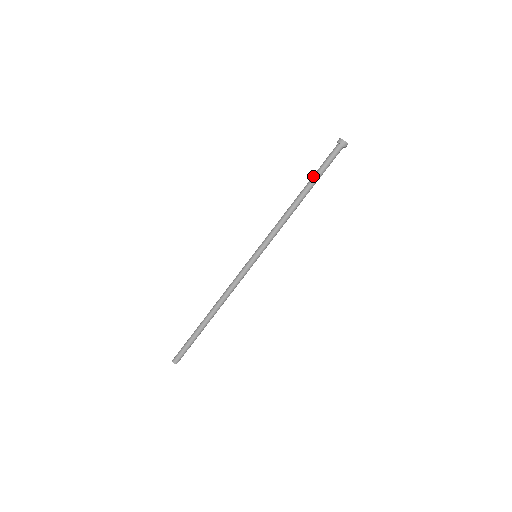
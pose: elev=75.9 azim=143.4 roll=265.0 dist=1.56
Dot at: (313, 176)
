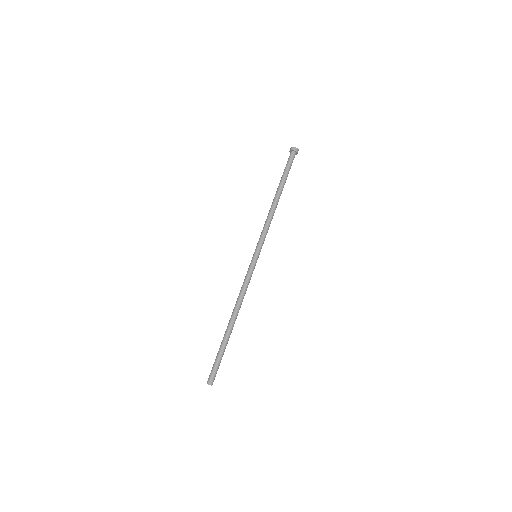
Dot at: (282, 179)
